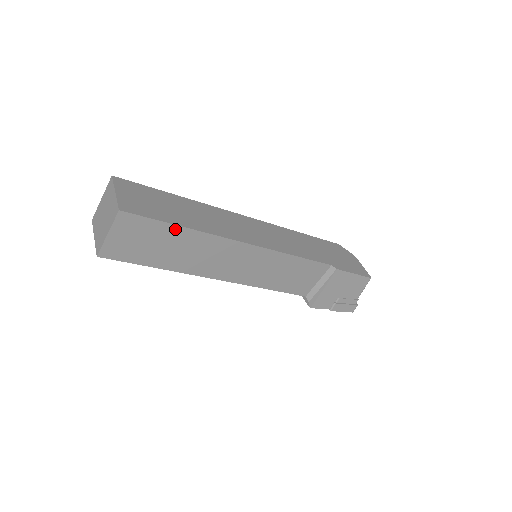
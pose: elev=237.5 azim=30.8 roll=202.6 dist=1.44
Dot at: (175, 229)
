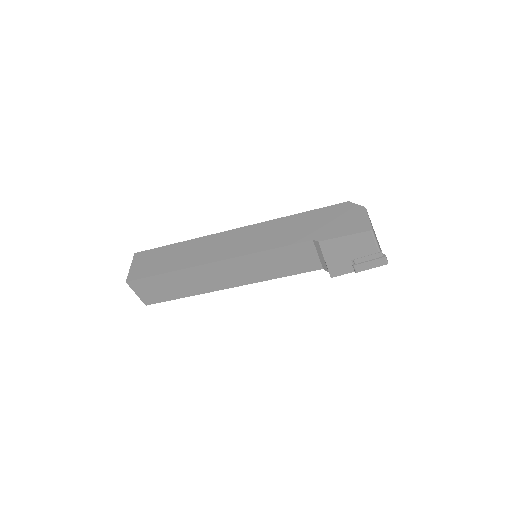
Dot at: (164, 276)
